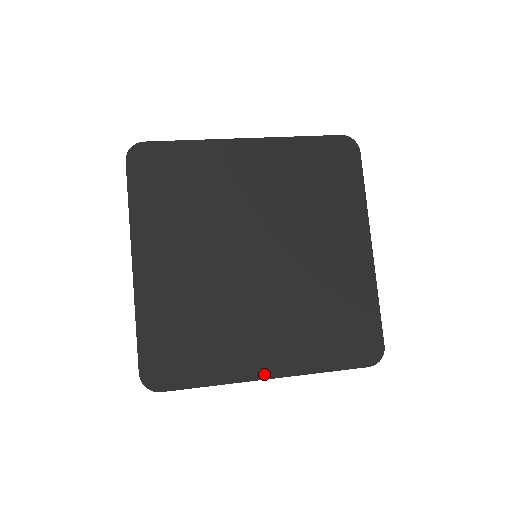
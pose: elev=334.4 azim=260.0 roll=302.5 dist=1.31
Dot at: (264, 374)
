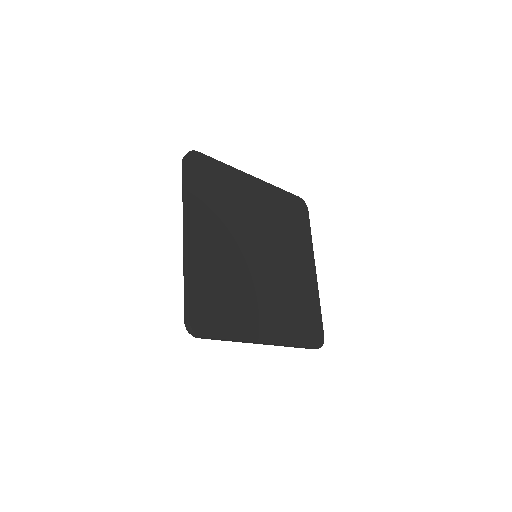
Dot at: (265, 339)
